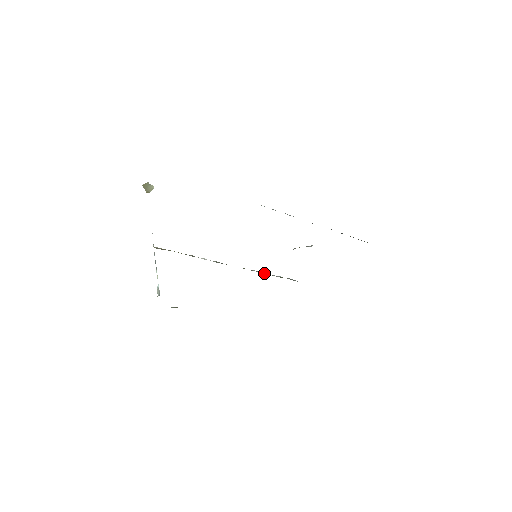
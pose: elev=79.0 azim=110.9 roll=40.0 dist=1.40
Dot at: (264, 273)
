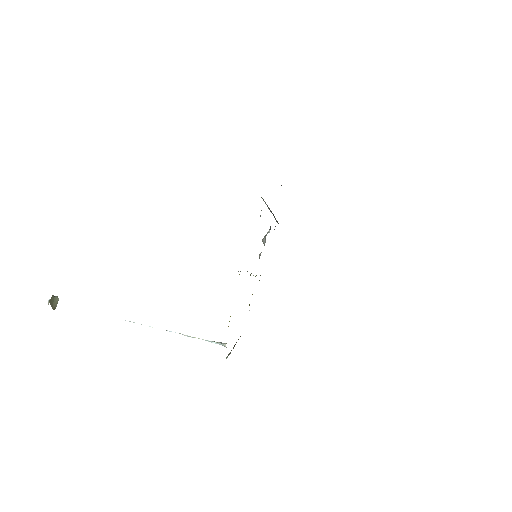
Dot at: occluded
